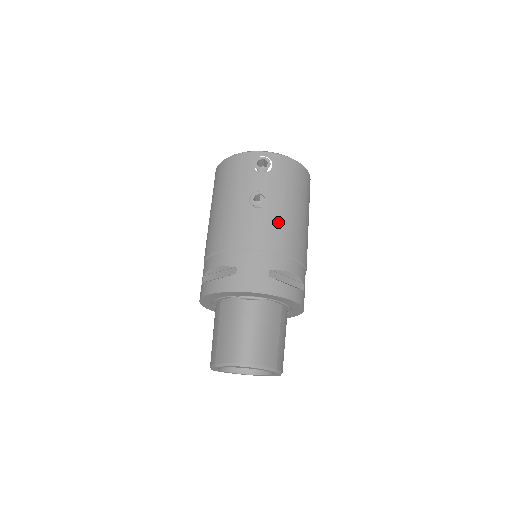
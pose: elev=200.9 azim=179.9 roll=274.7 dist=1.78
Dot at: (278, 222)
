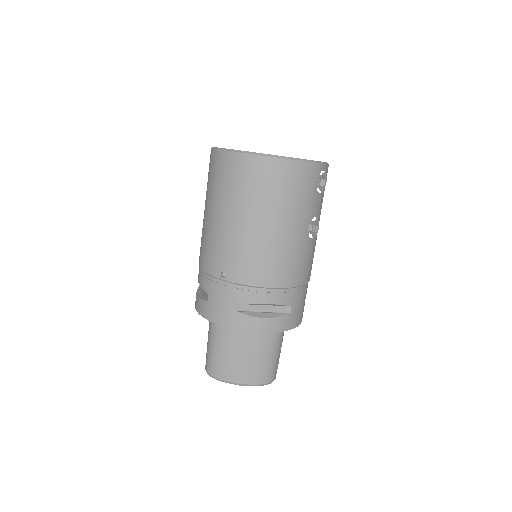
Dot at: occluded
